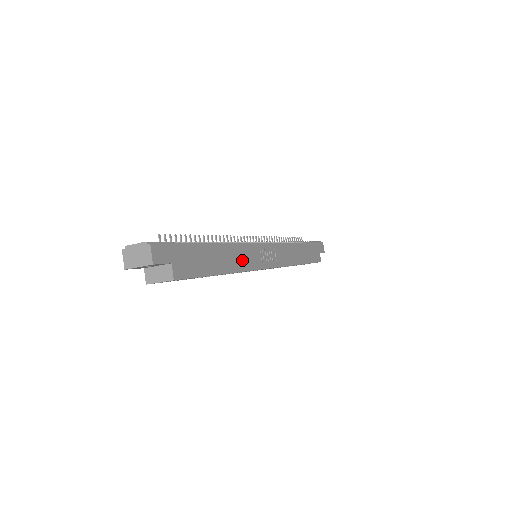
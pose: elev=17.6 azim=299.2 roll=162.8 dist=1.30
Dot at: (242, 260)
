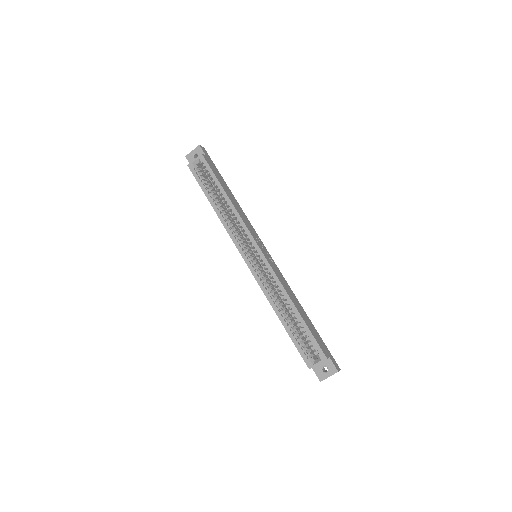
Dot at: (242, 216)
